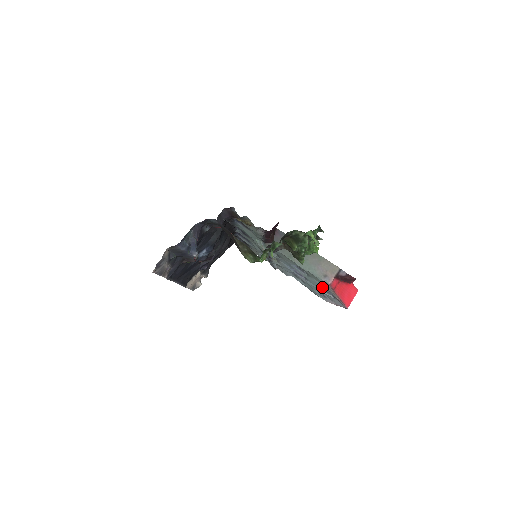
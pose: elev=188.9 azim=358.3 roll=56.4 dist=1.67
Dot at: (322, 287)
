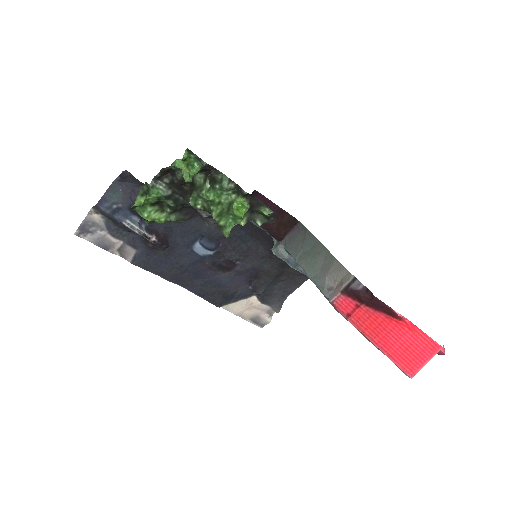
Dot at: occluded
